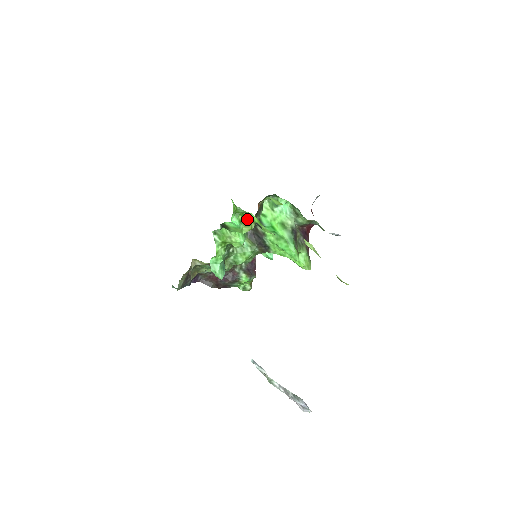
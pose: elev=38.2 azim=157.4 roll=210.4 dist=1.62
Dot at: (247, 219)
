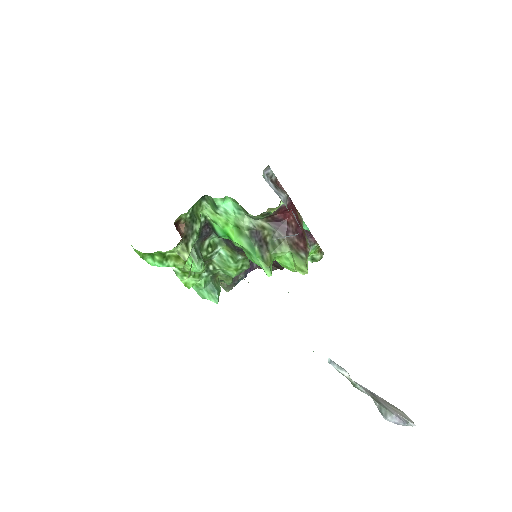
Dot at: (172, 252)
